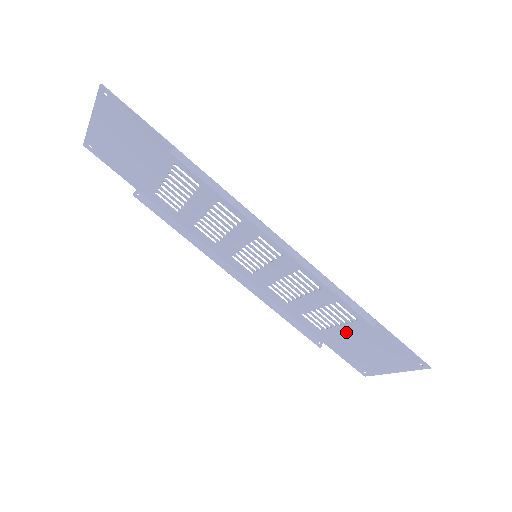
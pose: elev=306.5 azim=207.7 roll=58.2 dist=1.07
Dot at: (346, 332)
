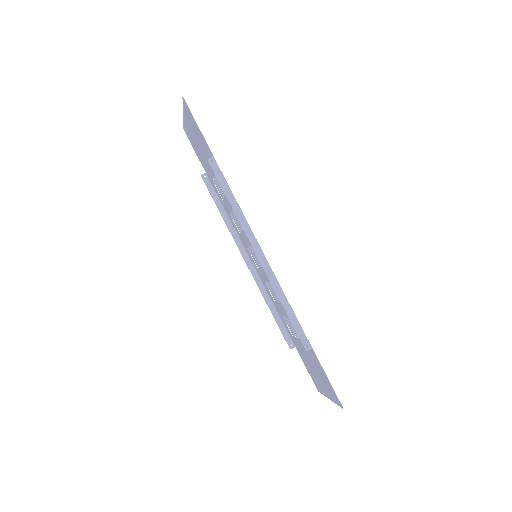
Dot at: (302, 346)
